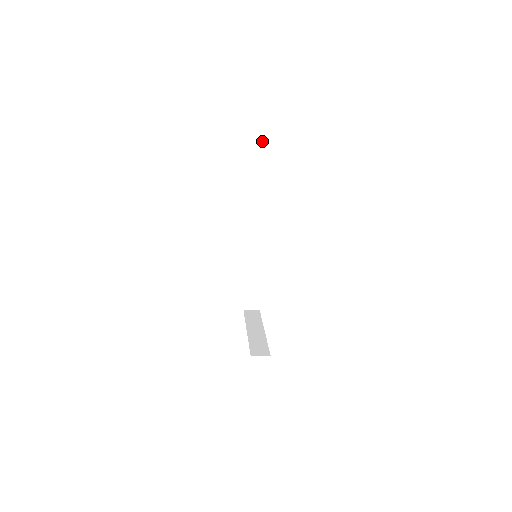
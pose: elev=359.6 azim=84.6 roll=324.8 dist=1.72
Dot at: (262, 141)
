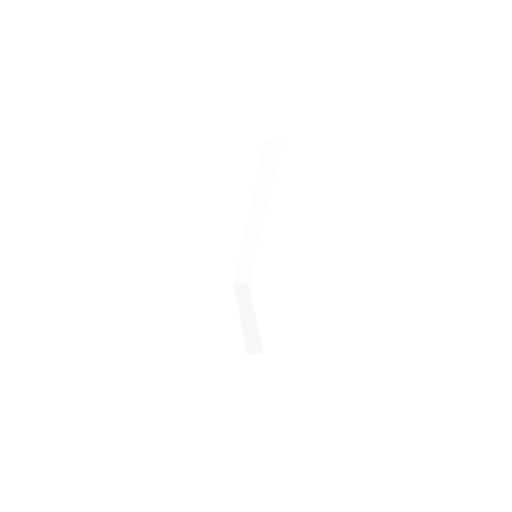
Dot at: (278, 149)
